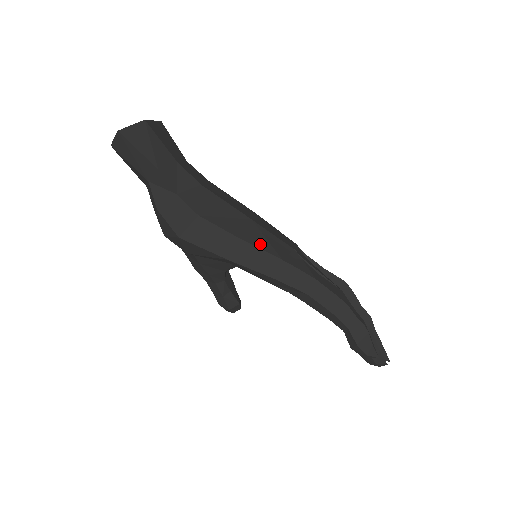
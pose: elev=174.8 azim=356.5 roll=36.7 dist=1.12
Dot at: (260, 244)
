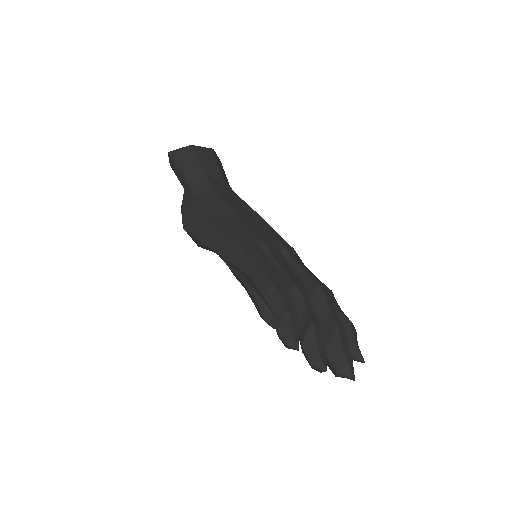
Dot at: (229, 232)
